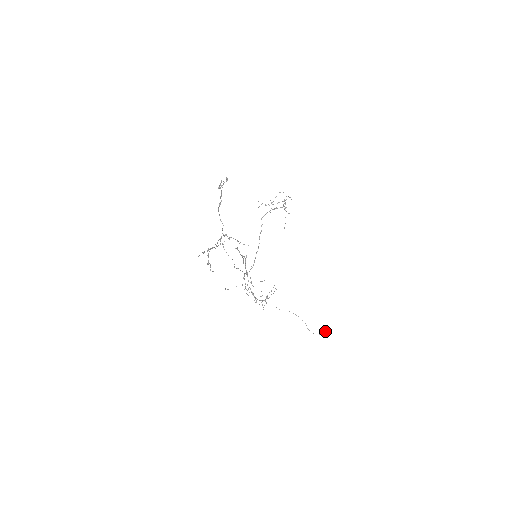
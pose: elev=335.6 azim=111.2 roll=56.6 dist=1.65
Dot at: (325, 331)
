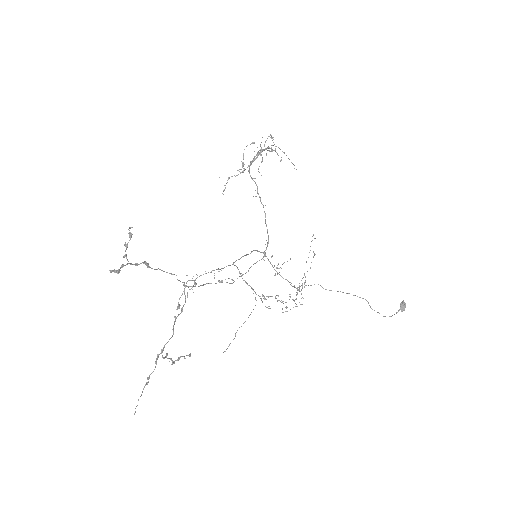
Dot at: occluded
